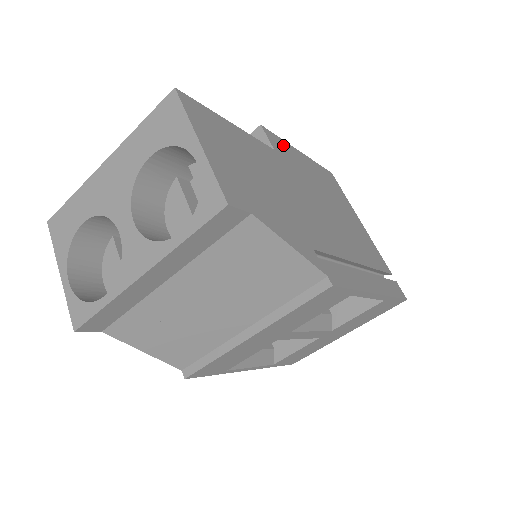
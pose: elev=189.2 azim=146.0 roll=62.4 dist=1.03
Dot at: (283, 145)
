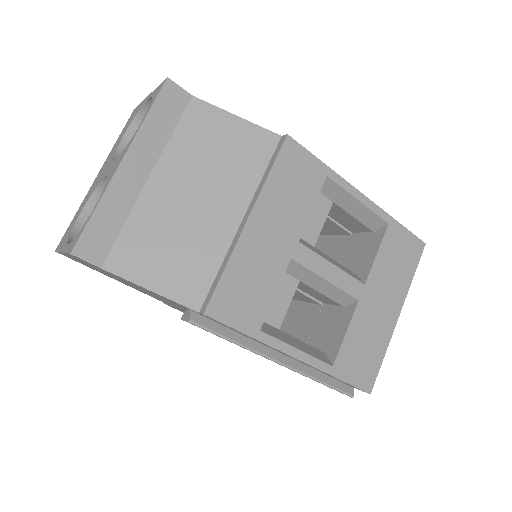
Dot at: occluded
